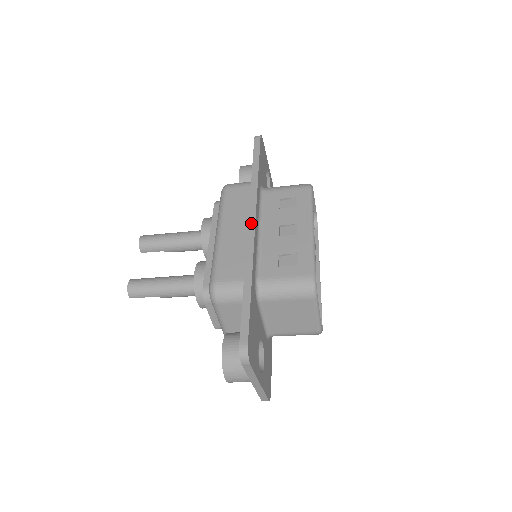
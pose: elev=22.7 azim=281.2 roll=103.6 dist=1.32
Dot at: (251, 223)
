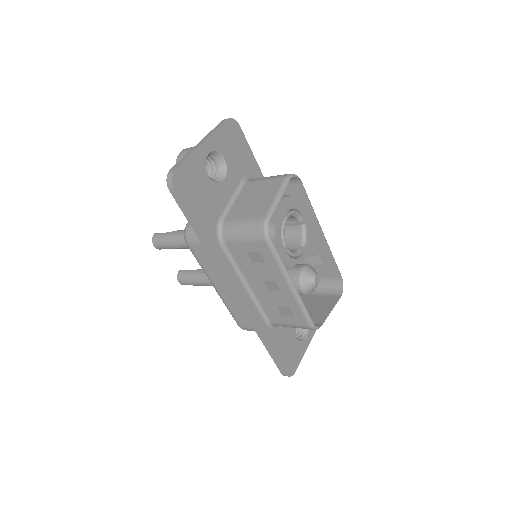
Dot at: (236, 296)
